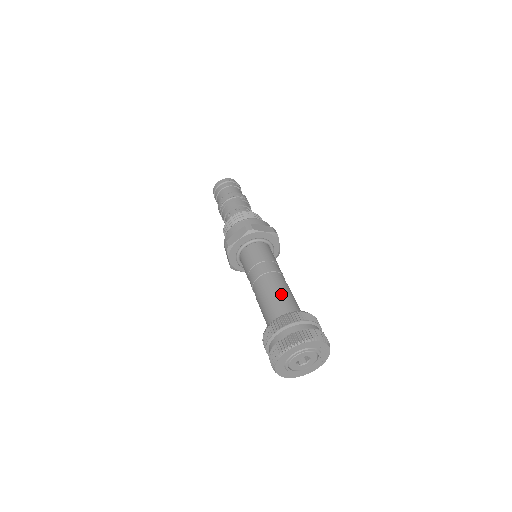
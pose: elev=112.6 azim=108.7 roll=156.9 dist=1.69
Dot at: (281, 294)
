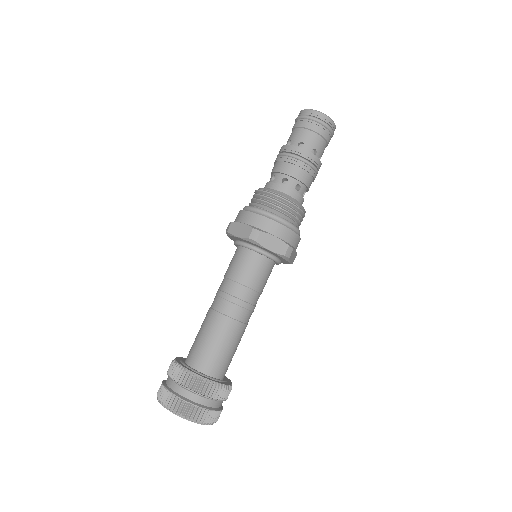
Dot at: (217, 339)
